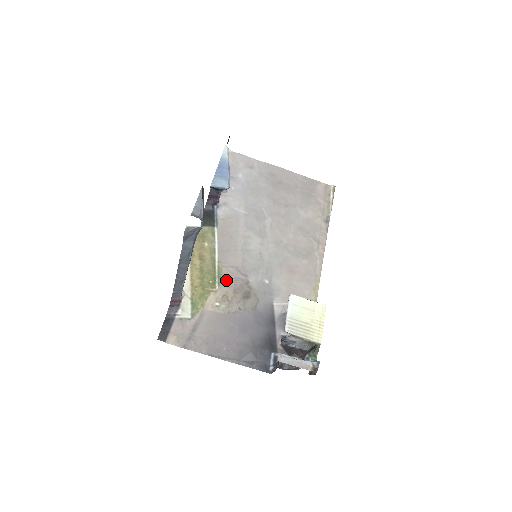
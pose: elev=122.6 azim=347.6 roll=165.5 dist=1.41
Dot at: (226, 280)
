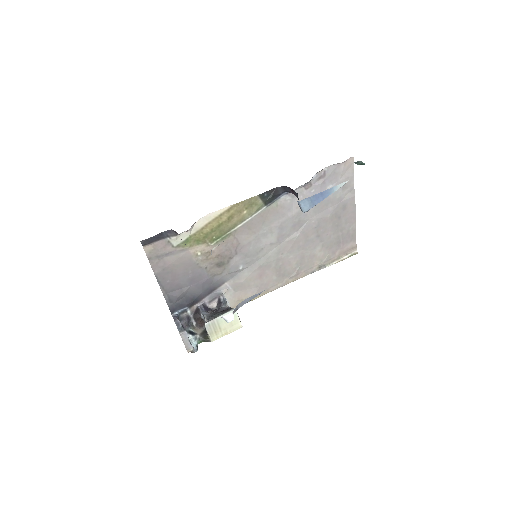
Dot at: (223, 244)
